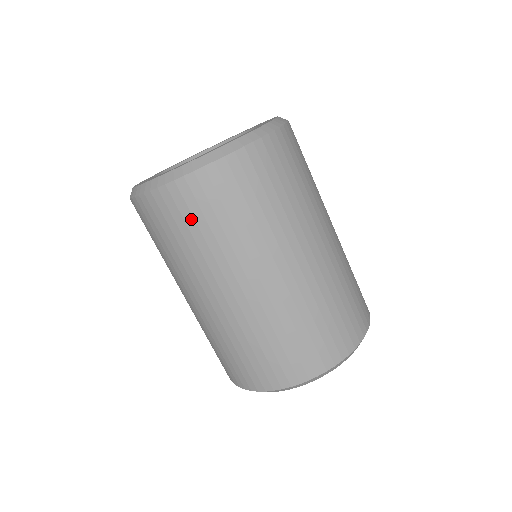
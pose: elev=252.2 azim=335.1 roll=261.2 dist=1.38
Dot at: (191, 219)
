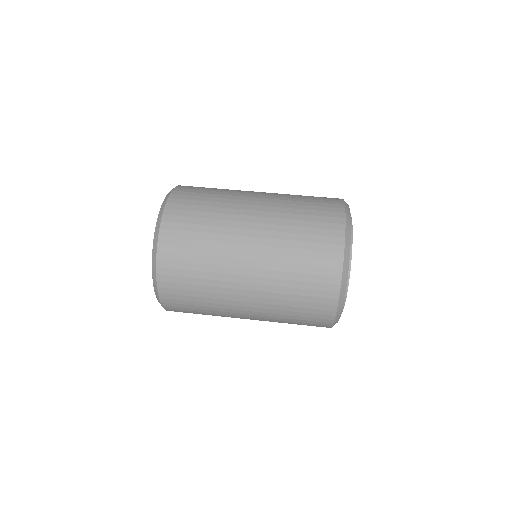
Dot at: (185, 286)
